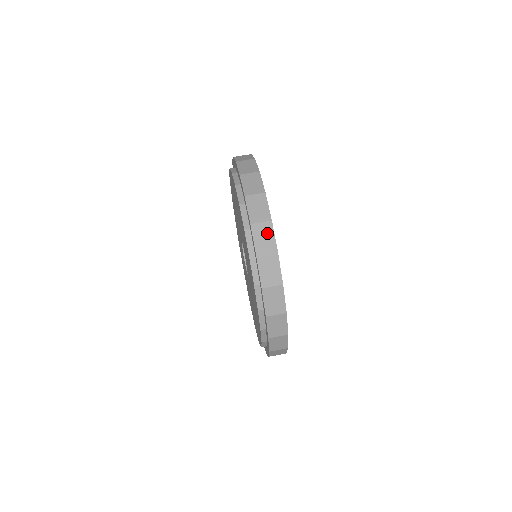
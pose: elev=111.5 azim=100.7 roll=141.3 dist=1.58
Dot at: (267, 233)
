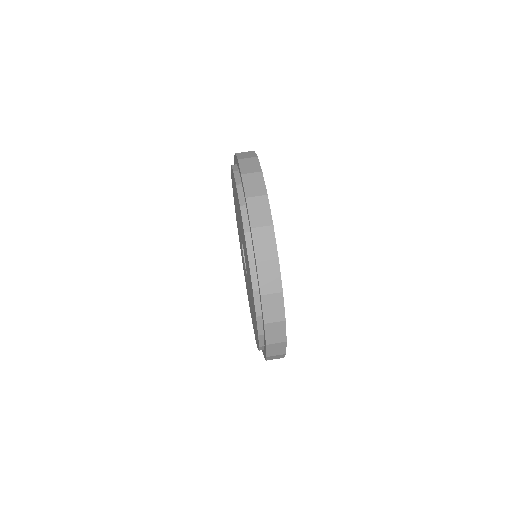
Dot at: (268, 238)
